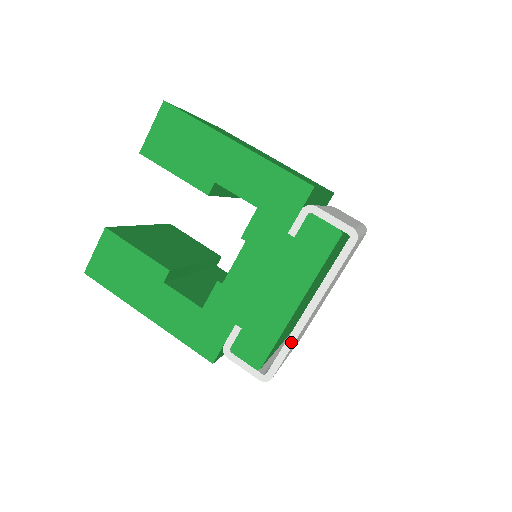
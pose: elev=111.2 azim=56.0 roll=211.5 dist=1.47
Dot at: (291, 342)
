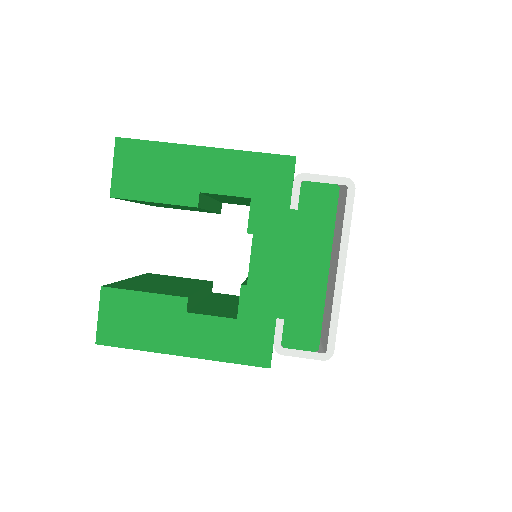
Dot at: (337, 308)
